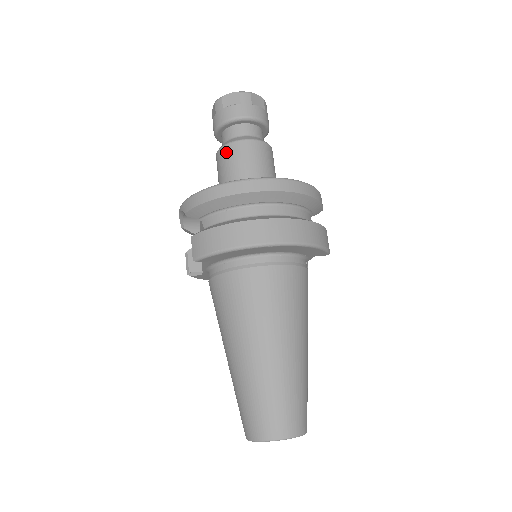
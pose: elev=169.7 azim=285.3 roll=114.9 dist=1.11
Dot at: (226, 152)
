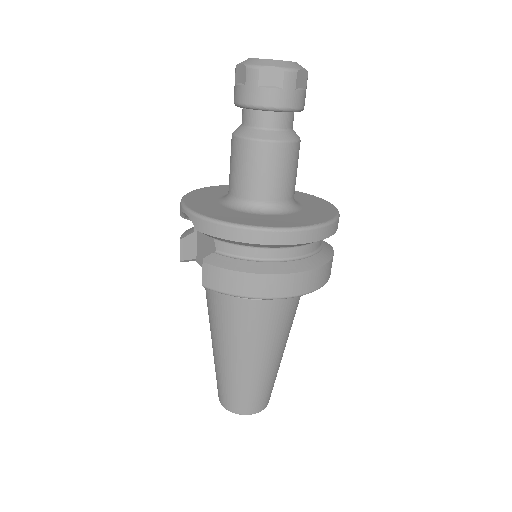
Dot at: (251, 150)
